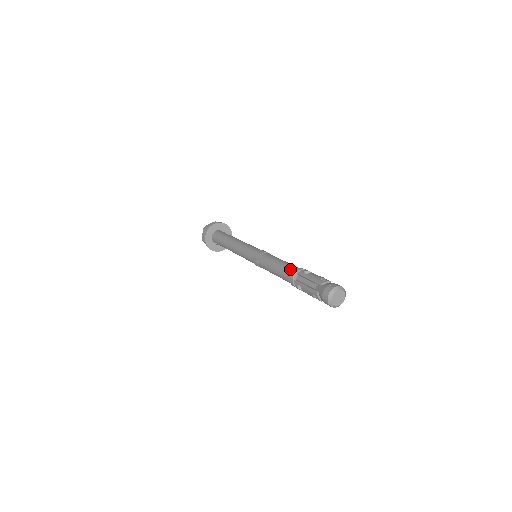
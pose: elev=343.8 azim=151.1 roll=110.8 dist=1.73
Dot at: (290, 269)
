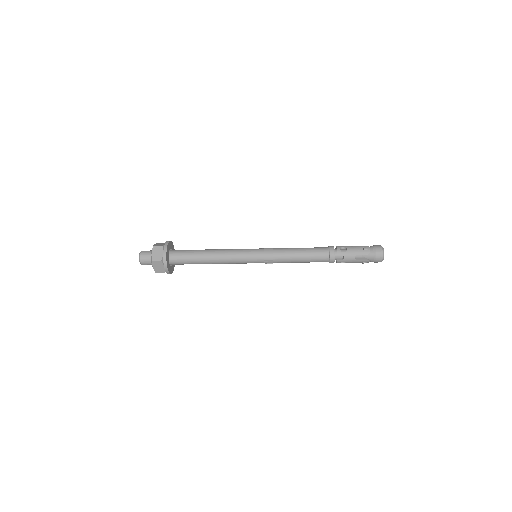
Dot at: occluded
